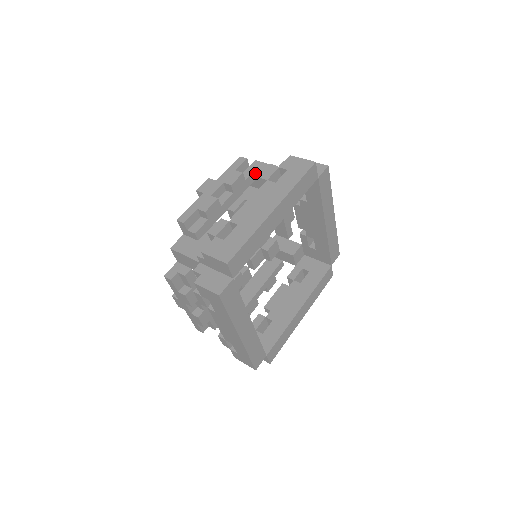
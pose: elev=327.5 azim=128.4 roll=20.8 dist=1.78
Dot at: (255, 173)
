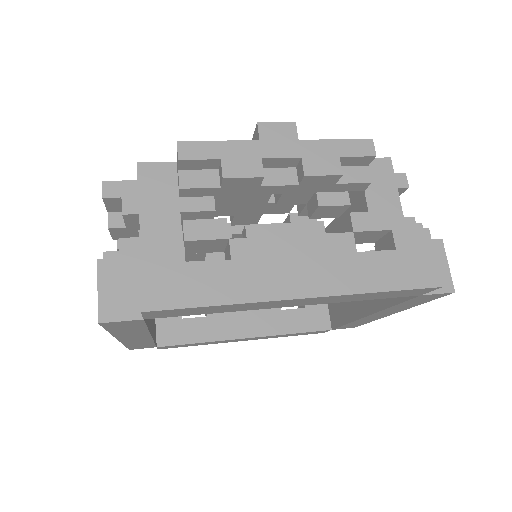
Dot at: (362, 185)
